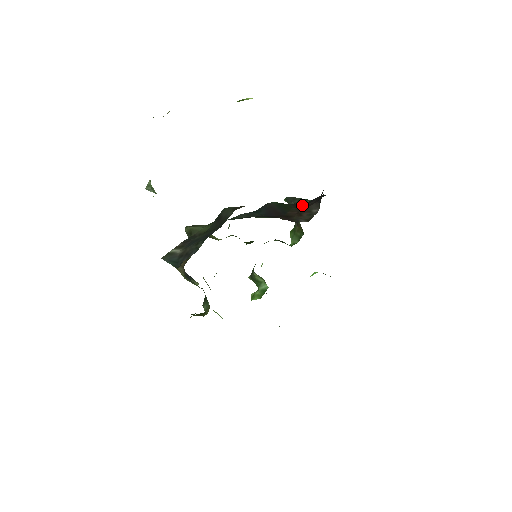
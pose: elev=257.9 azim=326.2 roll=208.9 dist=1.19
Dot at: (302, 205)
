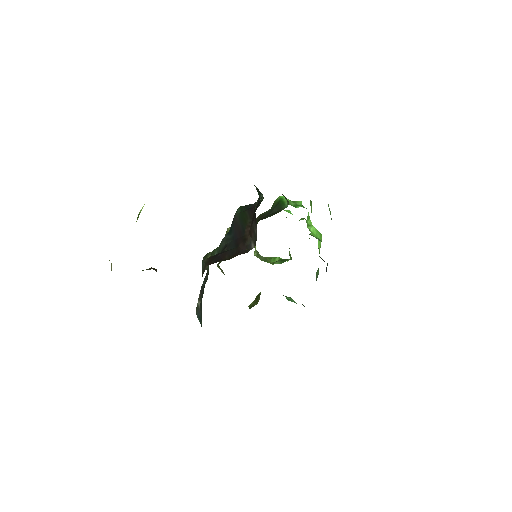
Dot at: (253, 212)
